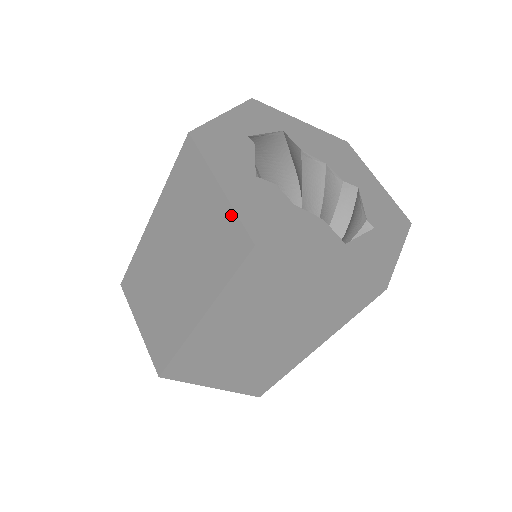
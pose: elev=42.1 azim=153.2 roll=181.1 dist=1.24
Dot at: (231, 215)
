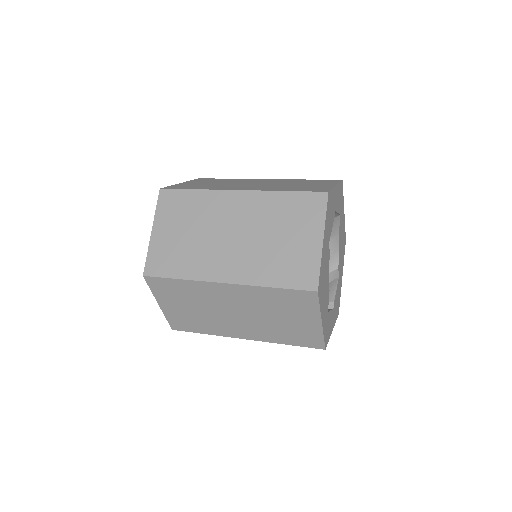
Dot at: (316, 262)
